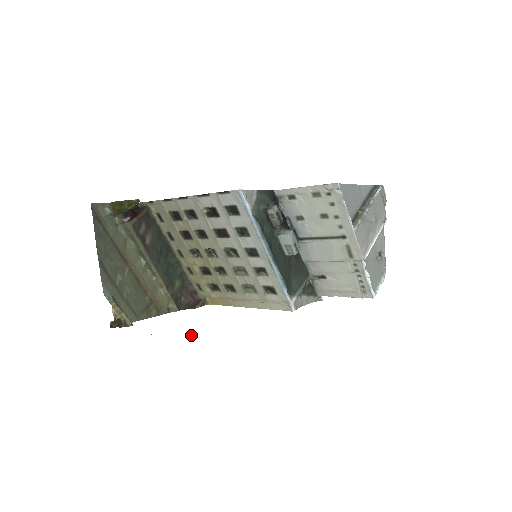
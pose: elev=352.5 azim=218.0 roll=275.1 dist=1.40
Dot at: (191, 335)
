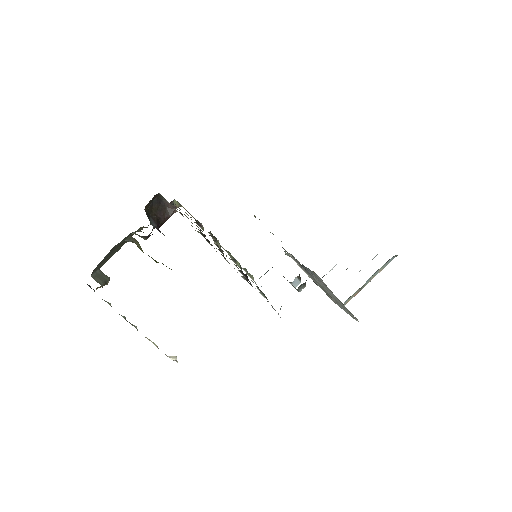
Dot at: occluded
